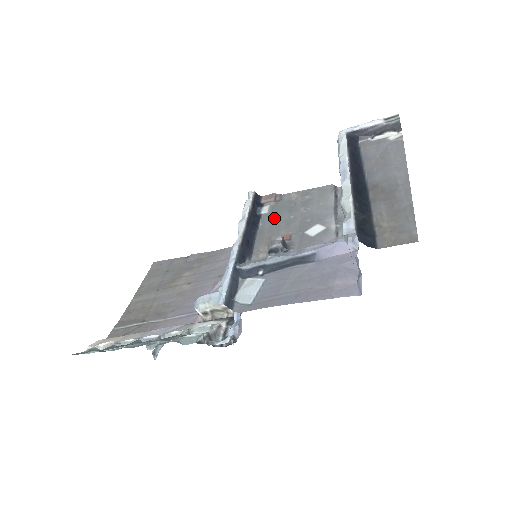
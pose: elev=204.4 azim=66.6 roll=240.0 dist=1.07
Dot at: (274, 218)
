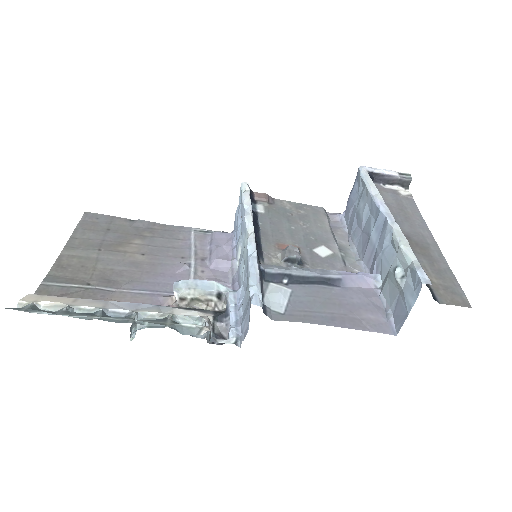
Dot at: (273, 222)
